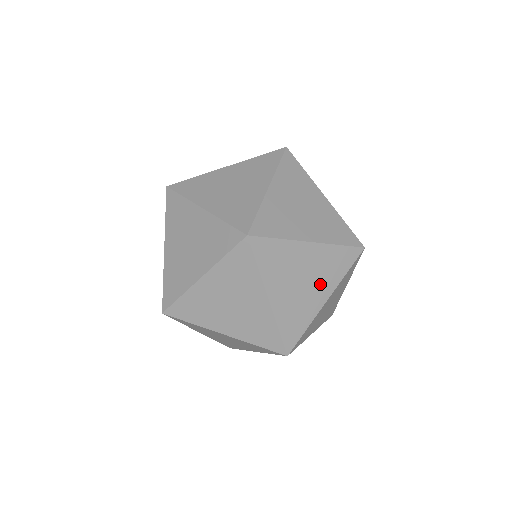
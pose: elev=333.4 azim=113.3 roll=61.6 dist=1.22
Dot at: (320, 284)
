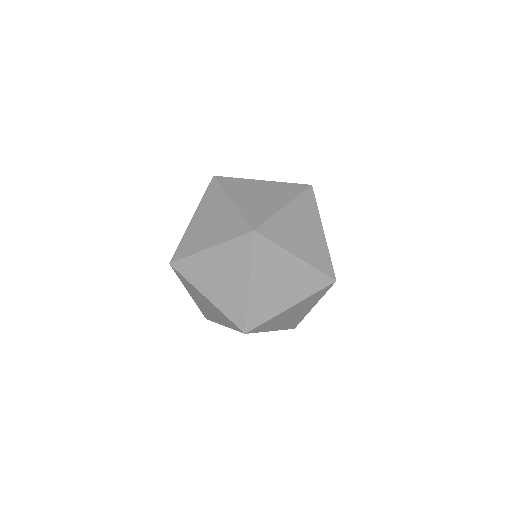
Dot at: (292, 292)
